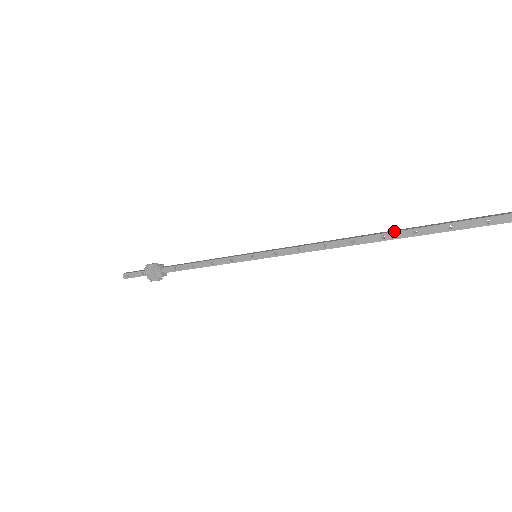
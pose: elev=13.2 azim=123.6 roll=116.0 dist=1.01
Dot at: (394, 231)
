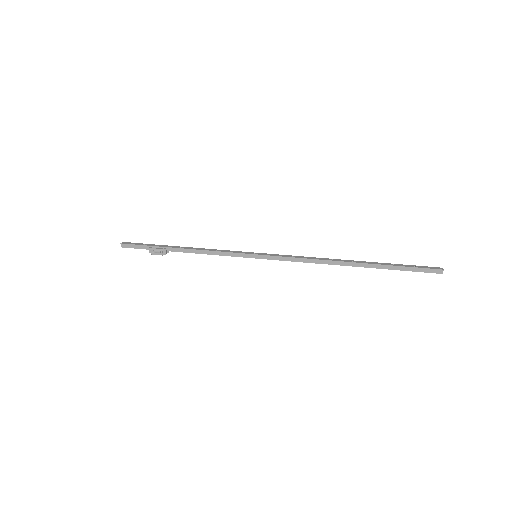
Dot at: occluded
